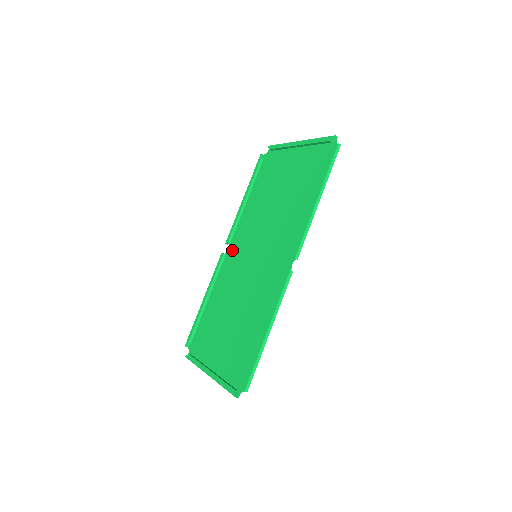
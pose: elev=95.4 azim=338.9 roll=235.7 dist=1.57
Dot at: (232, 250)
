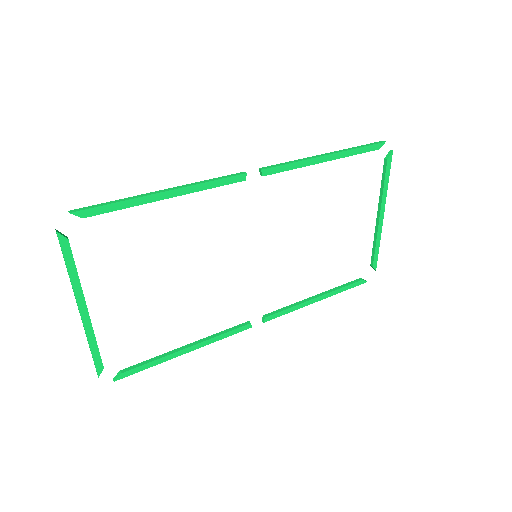
Dot at: occluded
